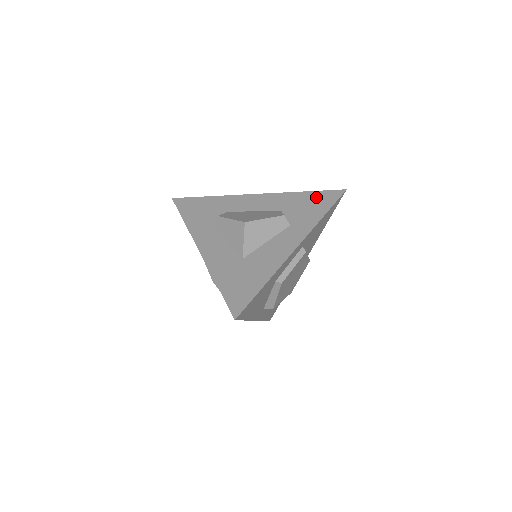
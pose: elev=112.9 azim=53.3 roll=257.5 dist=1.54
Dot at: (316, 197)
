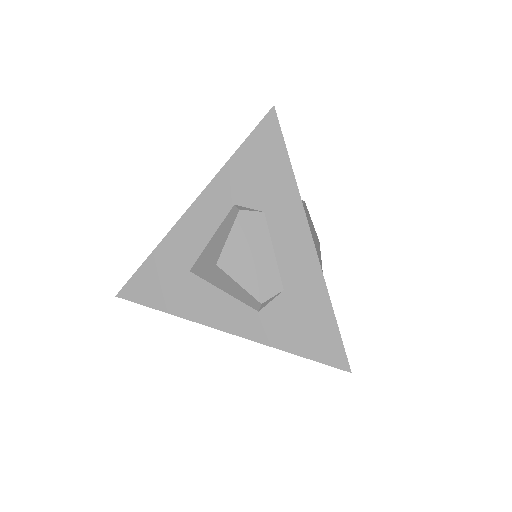
Dot at: (323, 332)
